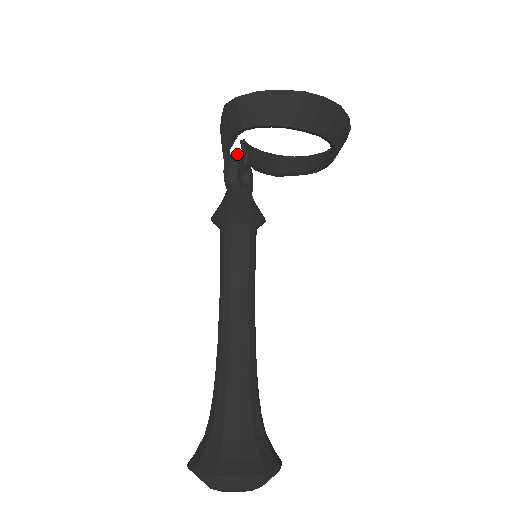
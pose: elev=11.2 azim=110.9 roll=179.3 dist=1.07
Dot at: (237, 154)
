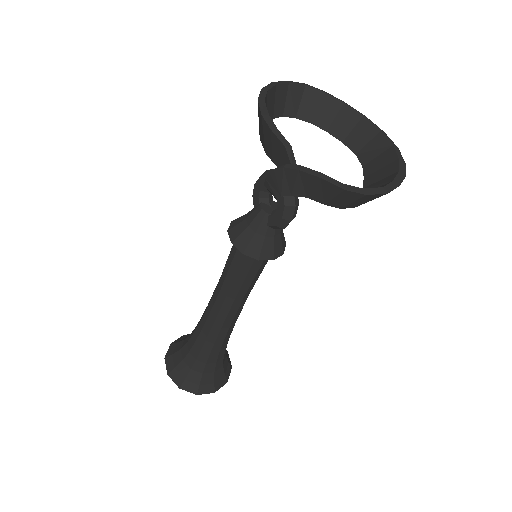
Dot at: occluded
